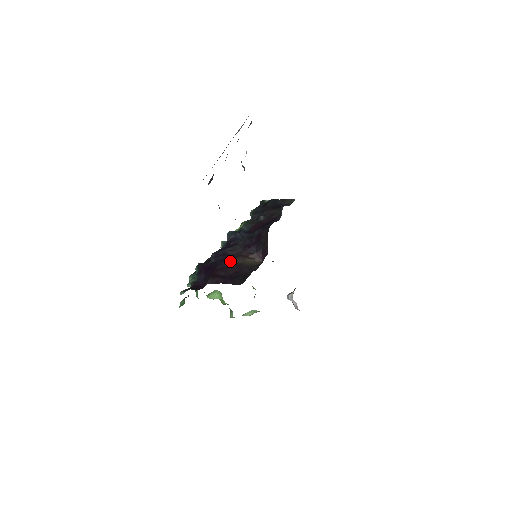
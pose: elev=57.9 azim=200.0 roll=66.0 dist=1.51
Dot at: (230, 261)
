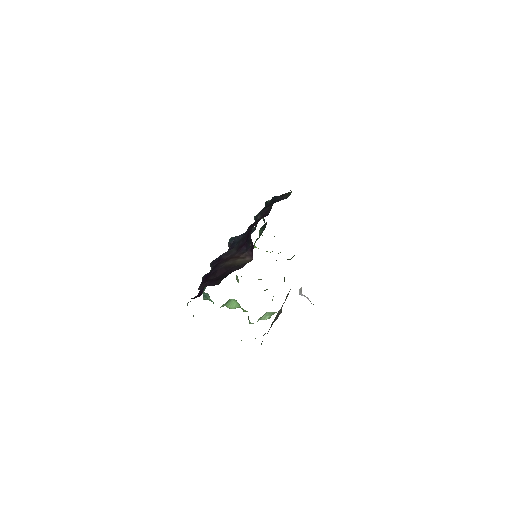
Dot at: (221, 265)
